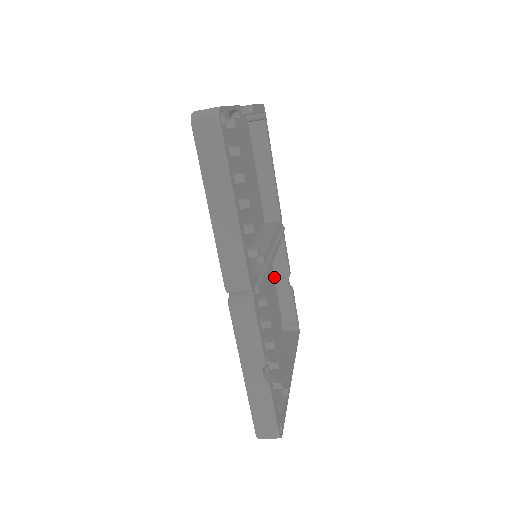
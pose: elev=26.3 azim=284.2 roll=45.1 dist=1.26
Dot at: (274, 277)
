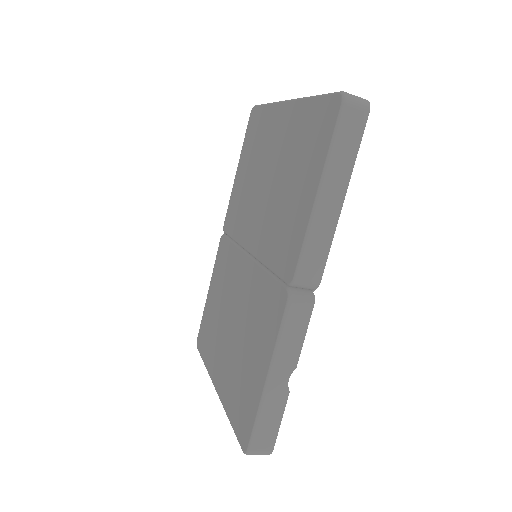
Dot at: occluded
